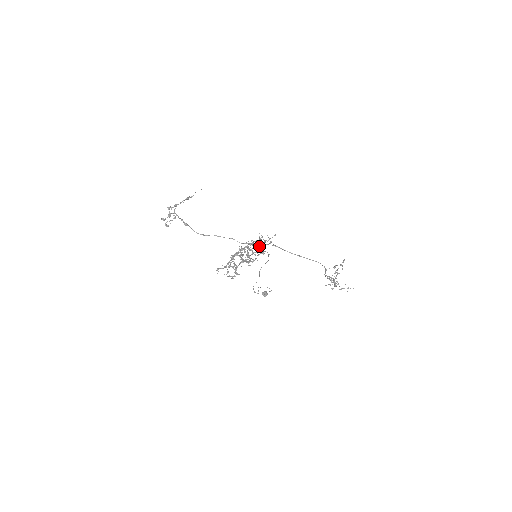
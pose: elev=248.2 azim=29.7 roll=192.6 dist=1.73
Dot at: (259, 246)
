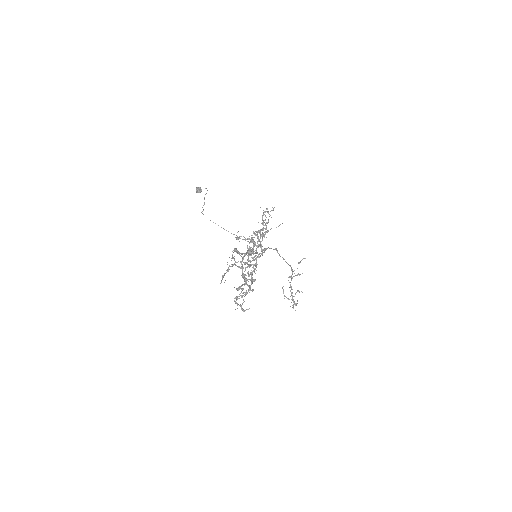
Dot at: (262, 240)
